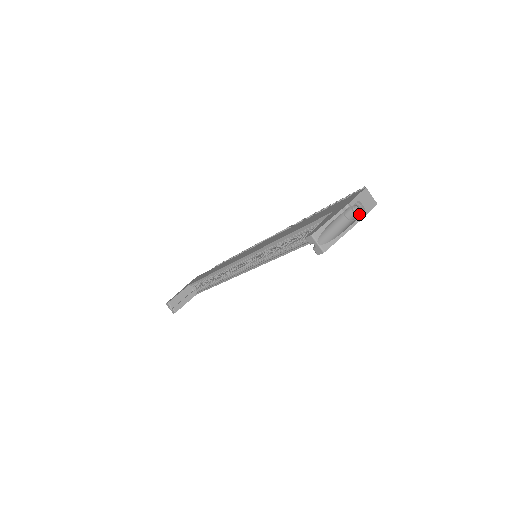
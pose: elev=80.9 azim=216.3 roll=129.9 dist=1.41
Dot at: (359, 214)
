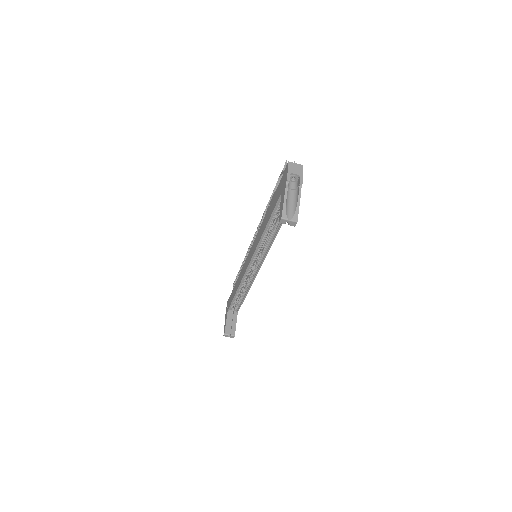
Dot at: (298, 181)
